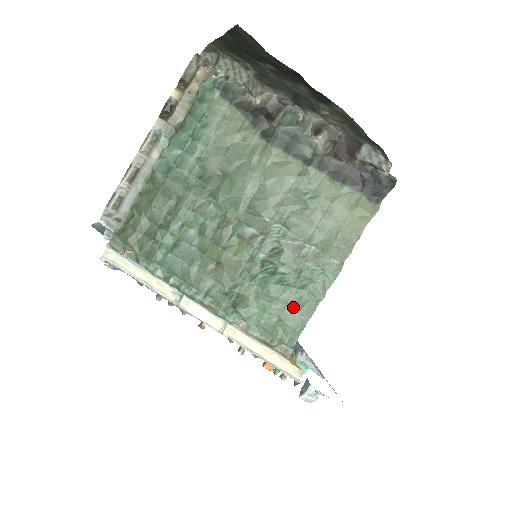
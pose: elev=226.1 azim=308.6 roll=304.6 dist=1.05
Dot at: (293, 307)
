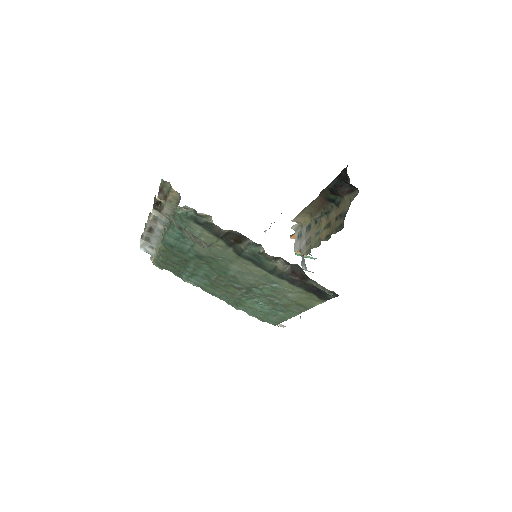
Dot at: (272, 316)
